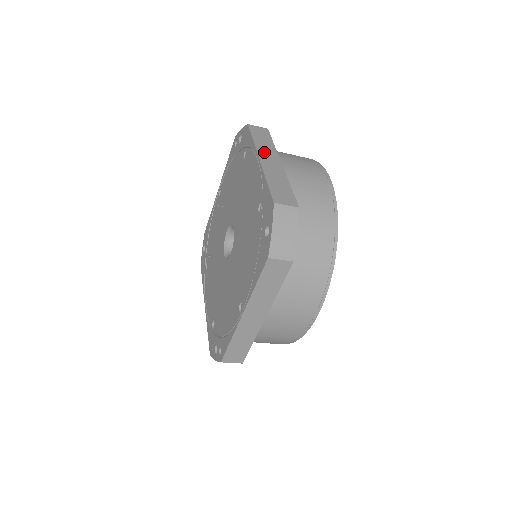
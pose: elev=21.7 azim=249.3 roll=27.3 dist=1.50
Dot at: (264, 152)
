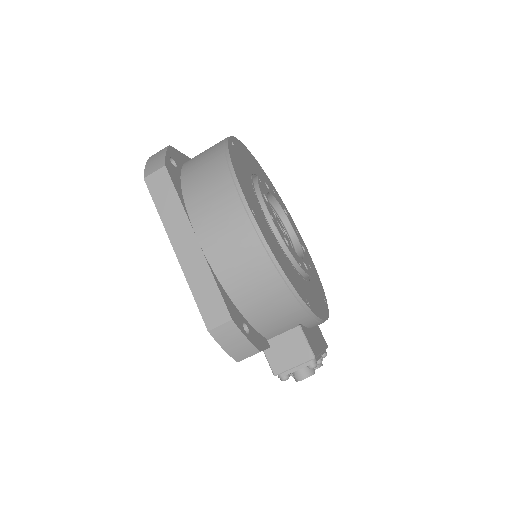
Dot at: occluded
